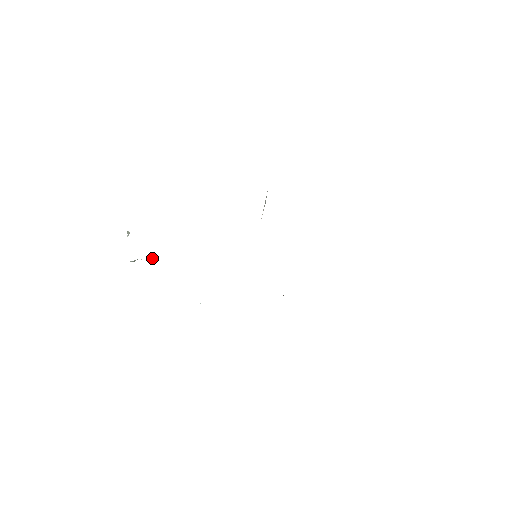
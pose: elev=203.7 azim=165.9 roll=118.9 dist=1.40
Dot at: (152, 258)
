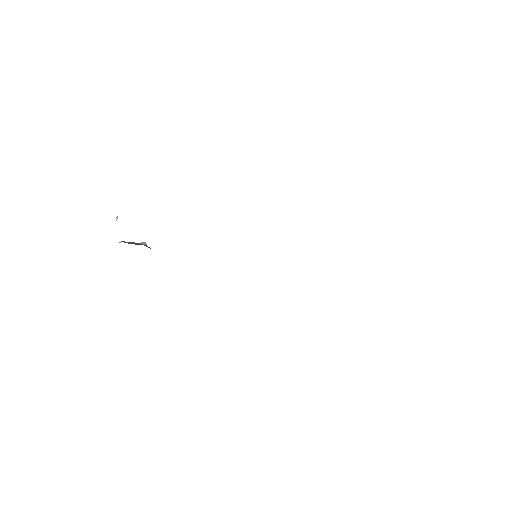
Dot at: (144, 242)
